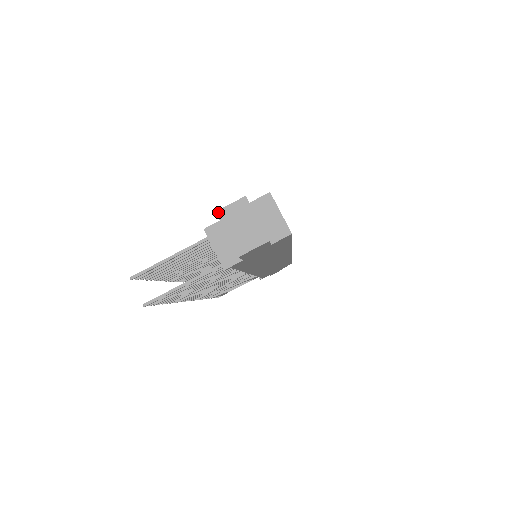
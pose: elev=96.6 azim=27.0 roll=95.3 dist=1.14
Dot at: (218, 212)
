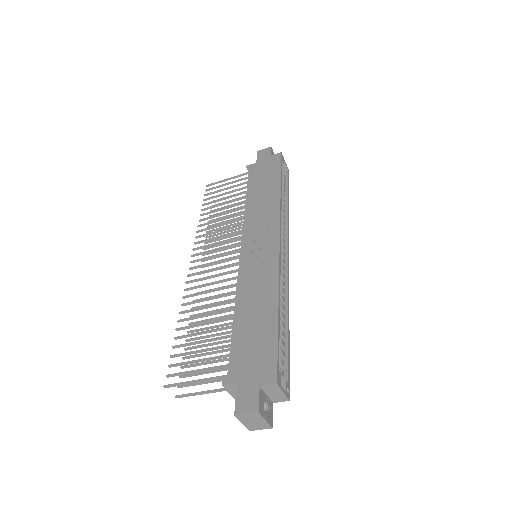
Dot at: (236, 416)
